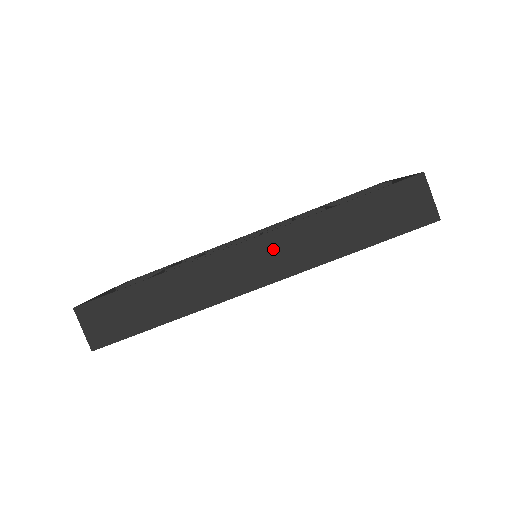
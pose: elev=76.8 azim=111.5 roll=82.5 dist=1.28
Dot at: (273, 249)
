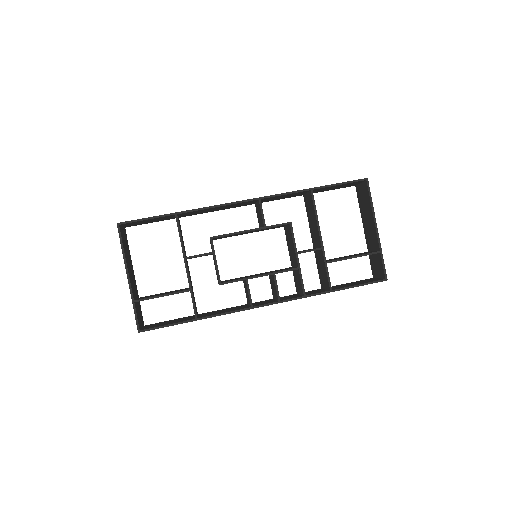
Dot at: occluded
